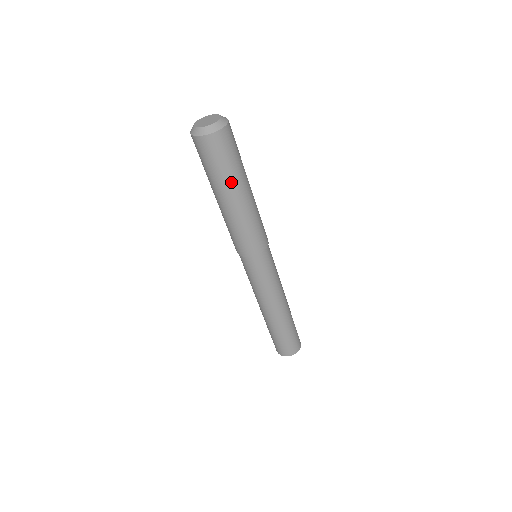
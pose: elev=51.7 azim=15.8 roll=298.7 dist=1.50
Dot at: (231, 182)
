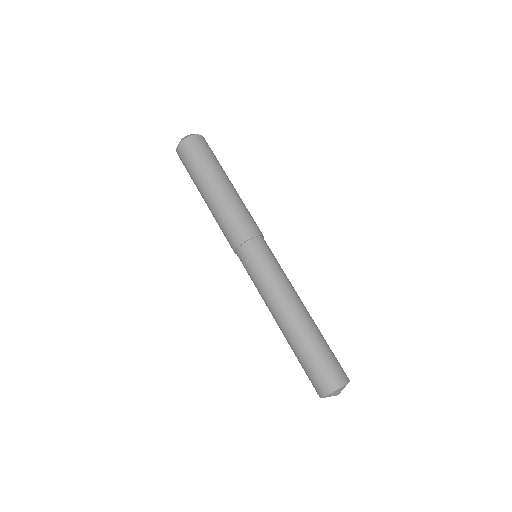
Dot at: (214, 170)
